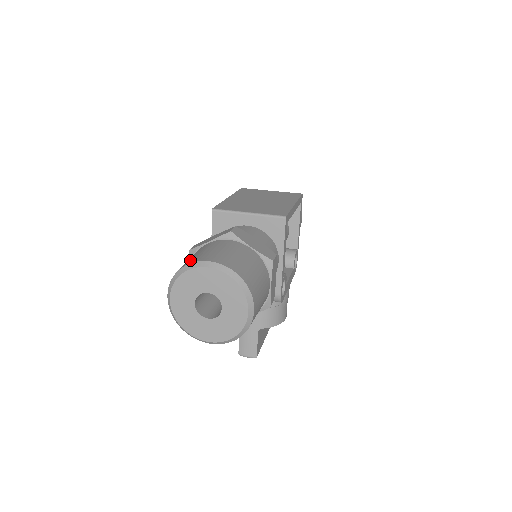
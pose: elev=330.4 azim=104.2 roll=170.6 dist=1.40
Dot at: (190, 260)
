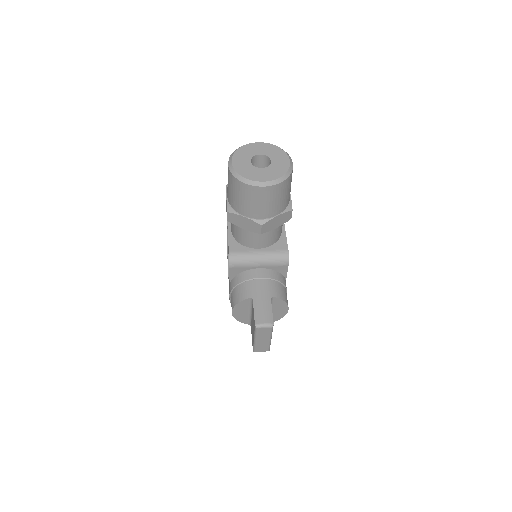
Dot at: occluded
